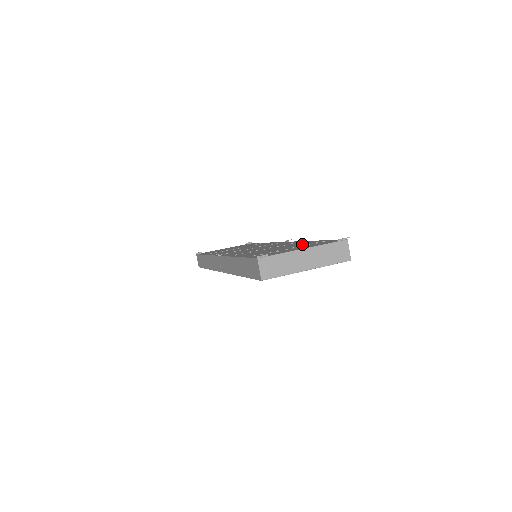
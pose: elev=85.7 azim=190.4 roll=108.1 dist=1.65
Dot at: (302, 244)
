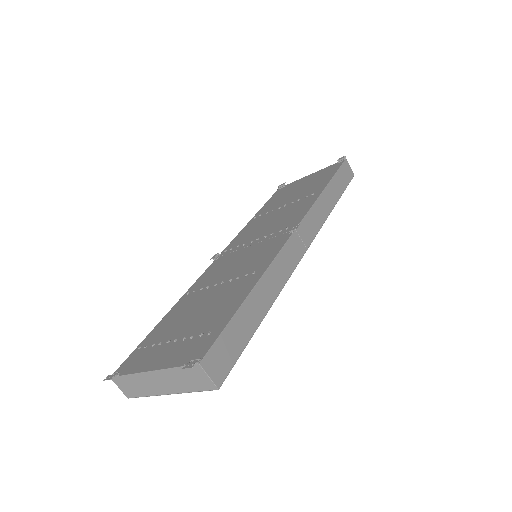
Dot at: (215, 311)
